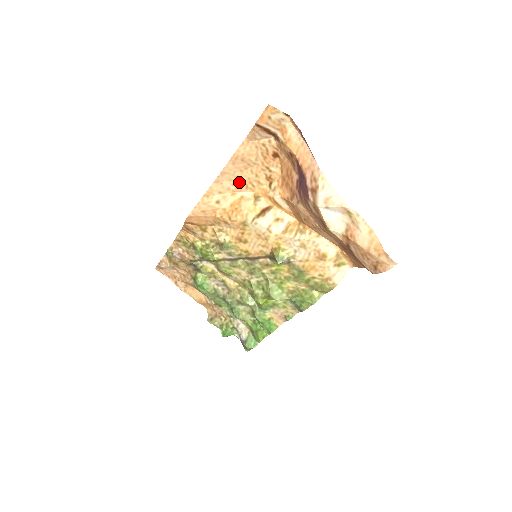
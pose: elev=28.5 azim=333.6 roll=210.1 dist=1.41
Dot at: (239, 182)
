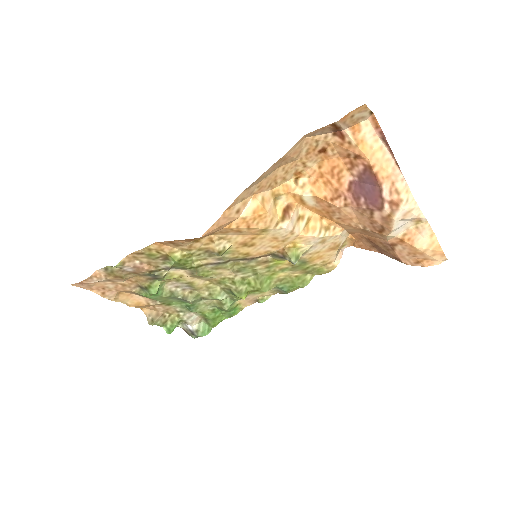
Dot at: (265, 182)
